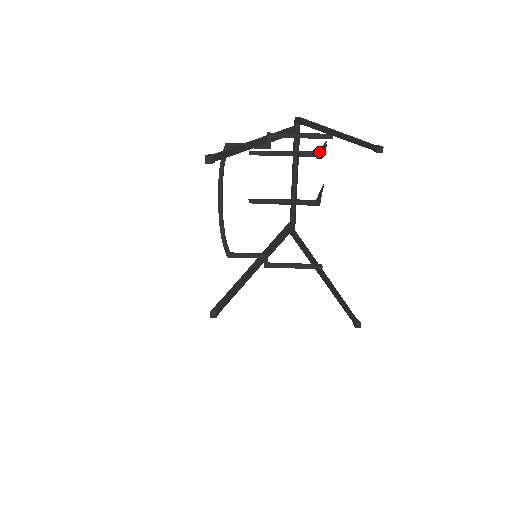
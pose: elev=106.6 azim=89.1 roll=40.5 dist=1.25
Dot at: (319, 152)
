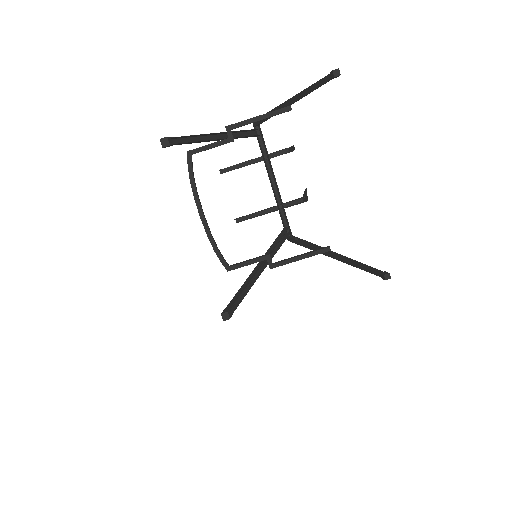
Dot at: occluded
